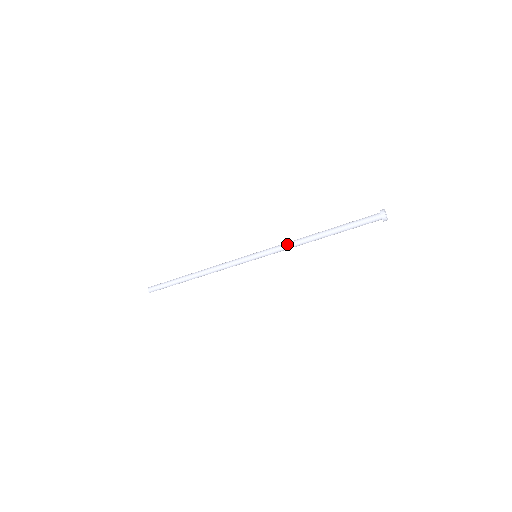
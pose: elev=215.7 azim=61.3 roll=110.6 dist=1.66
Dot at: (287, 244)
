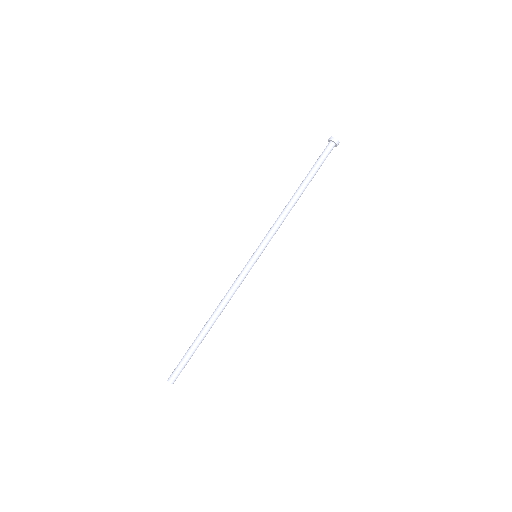
Dot at: (277, 222)
